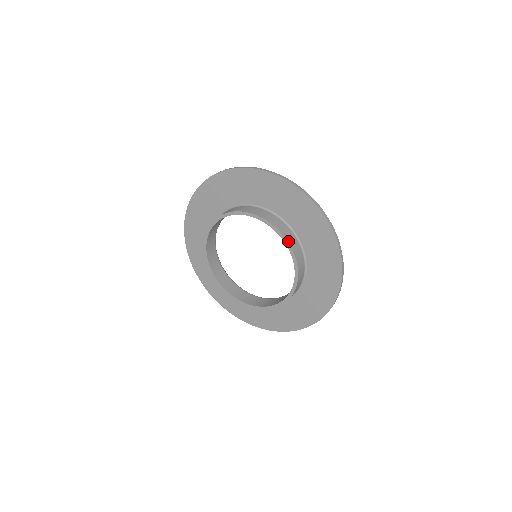
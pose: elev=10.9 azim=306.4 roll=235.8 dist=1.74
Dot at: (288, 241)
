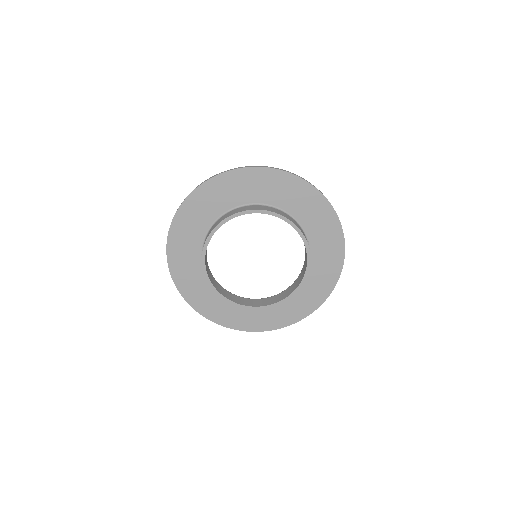
Dot at: (291, 221)
